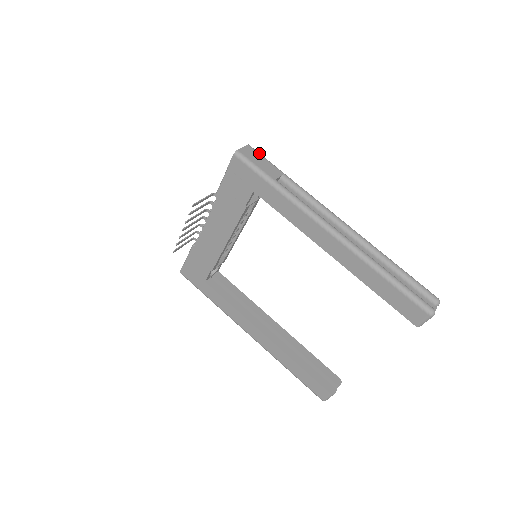
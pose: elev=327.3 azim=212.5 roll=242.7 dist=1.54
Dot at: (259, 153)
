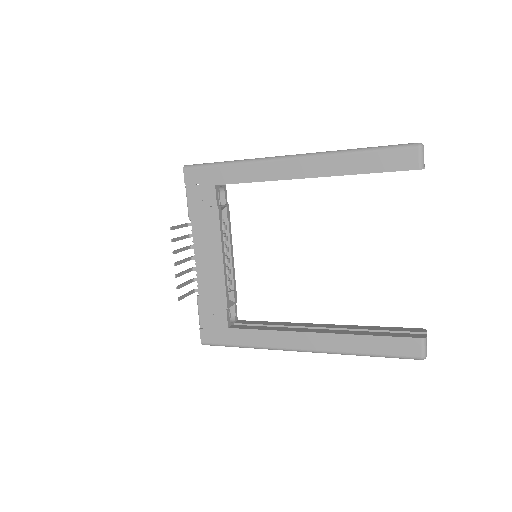
Dot at: occluded
